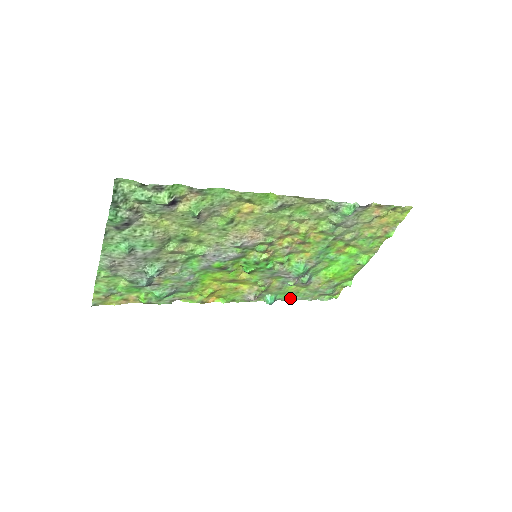
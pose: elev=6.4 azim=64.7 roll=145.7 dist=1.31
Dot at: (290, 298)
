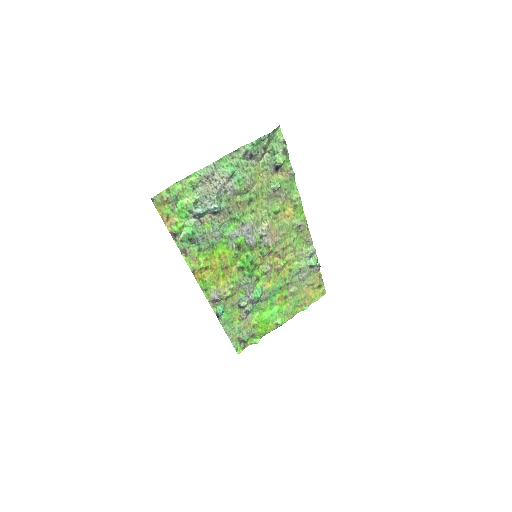
Dot at: (224, 324)
